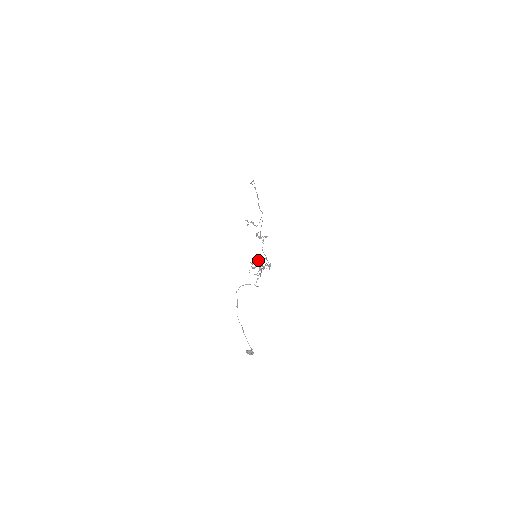
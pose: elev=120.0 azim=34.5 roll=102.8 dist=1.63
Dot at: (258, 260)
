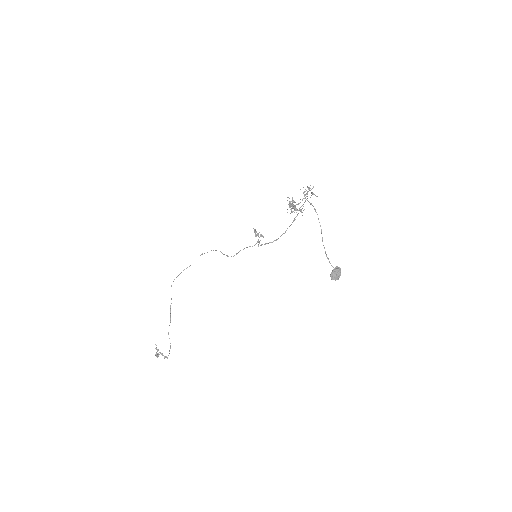
Dot at: occluded
